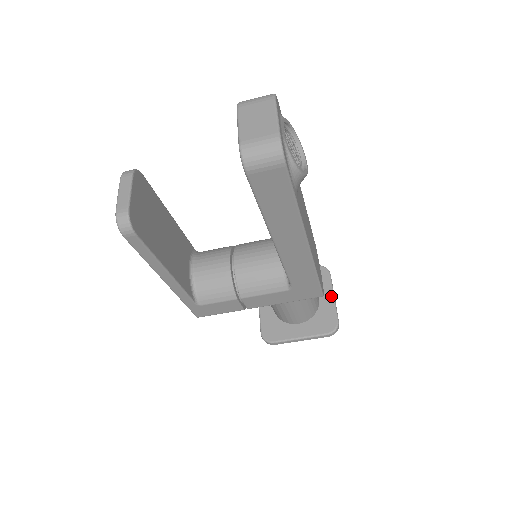
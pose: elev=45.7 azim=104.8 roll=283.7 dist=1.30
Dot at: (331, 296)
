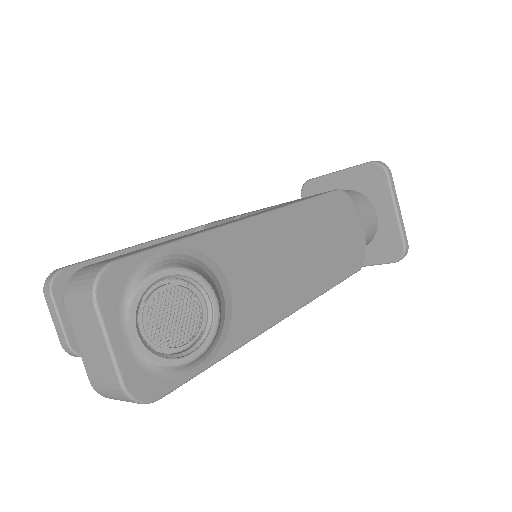
Dot at: (392, 211)
